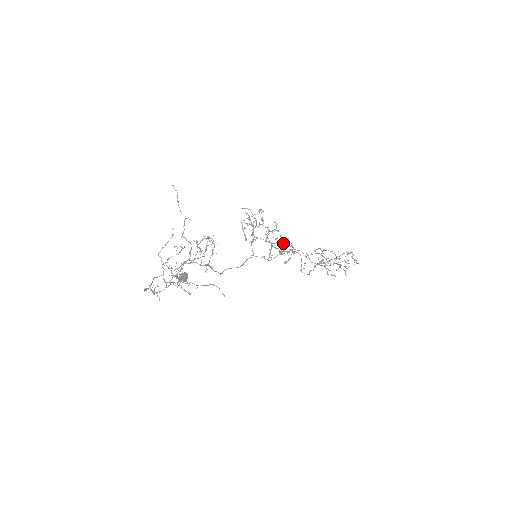
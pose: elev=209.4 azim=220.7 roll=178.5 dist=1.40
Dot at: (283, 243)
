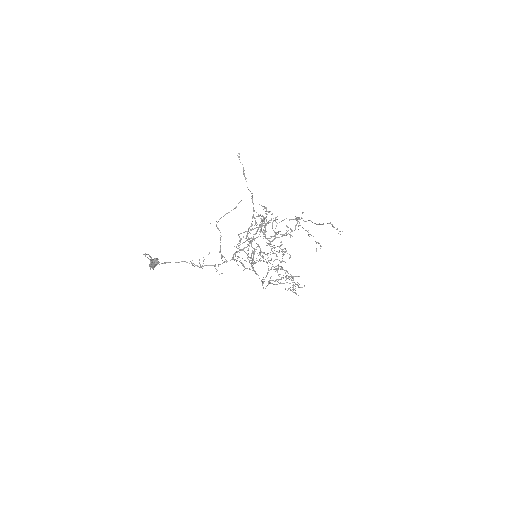
Dot at: occluded
